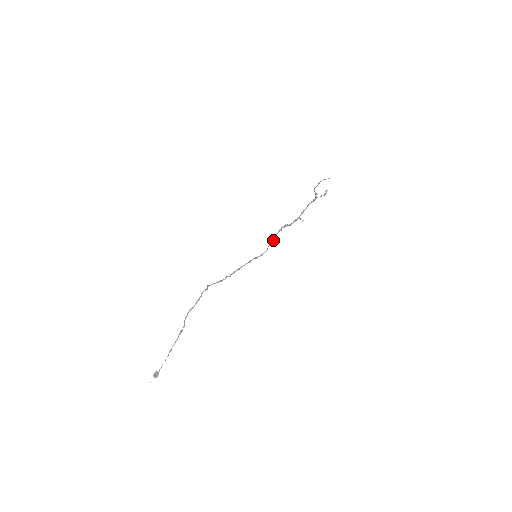
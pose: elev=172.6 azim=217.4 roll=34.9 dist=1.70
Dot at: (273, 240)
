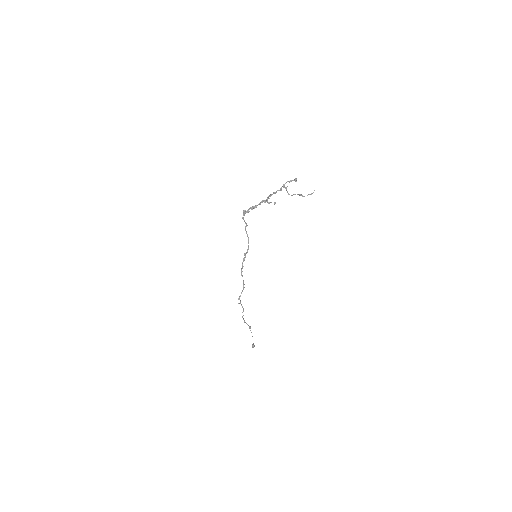
Dot at: (245, 223)
